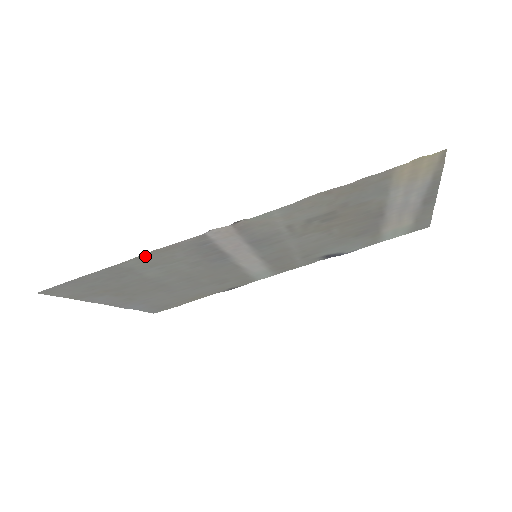
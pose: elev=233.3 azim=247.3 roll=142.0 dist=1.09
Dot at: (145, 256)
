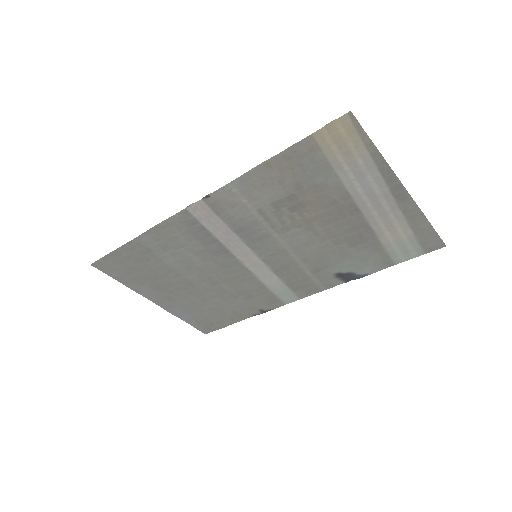
Dot at: (153, 233)
